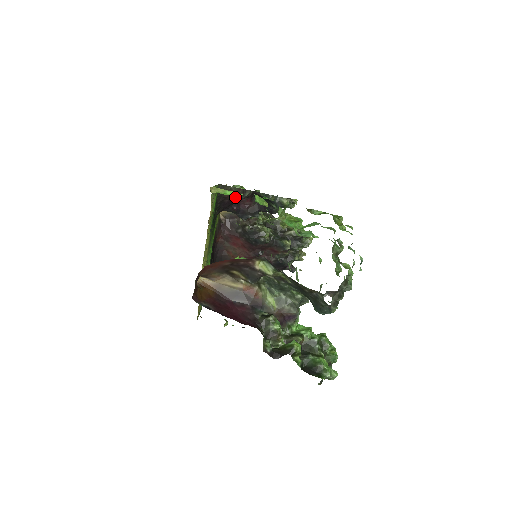
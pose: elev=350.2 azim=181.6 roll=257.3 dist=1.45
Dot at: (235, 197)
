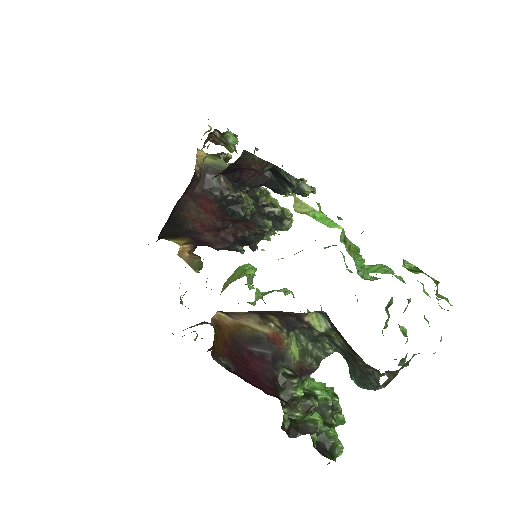
Dot at: (251, 168)
